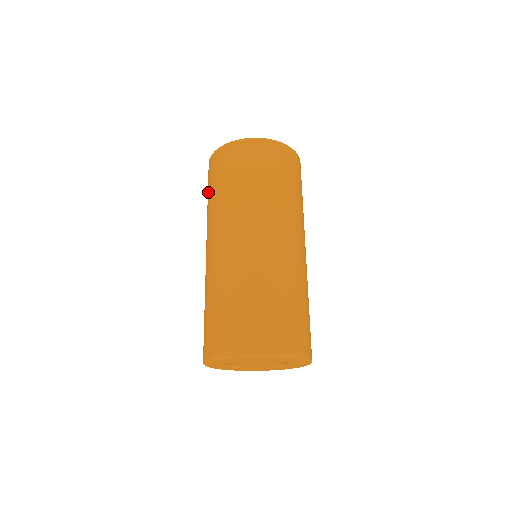
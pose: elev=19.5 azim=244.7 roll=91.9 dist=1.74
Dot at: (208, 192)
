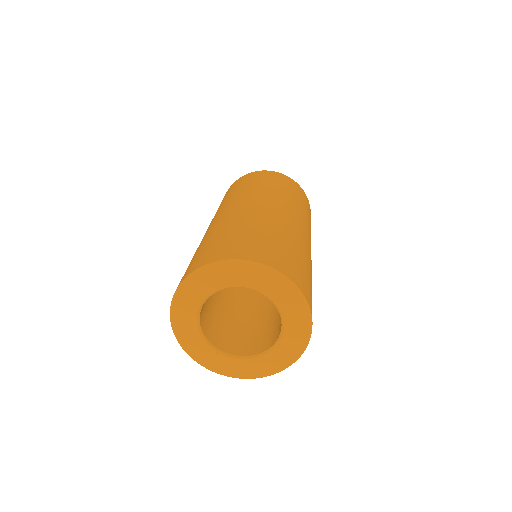
Dot at: occluded
